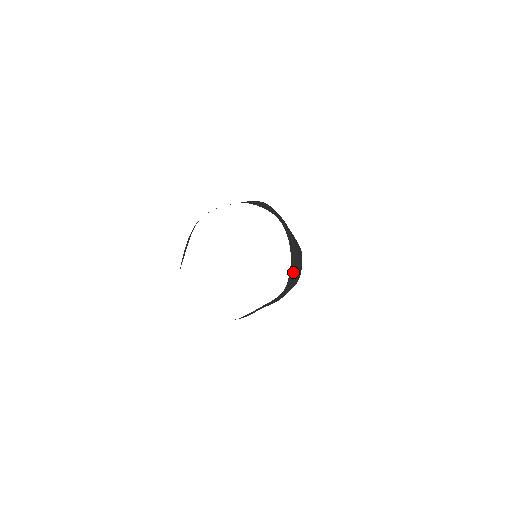
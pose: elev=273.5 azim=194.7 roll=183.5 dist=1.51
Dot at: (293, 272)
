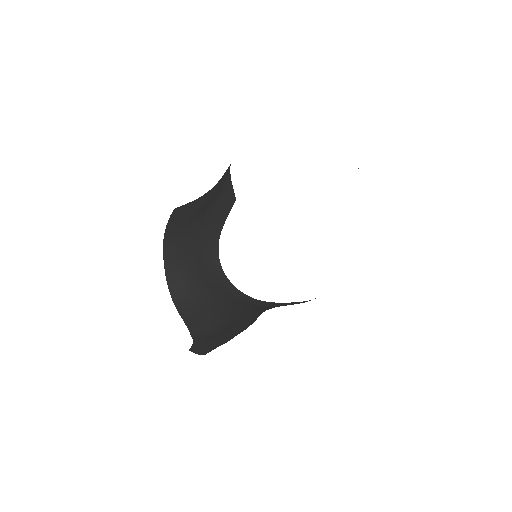
Dot at: occluded
